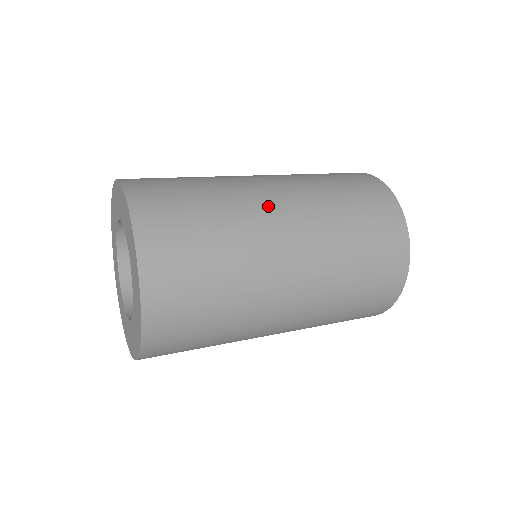
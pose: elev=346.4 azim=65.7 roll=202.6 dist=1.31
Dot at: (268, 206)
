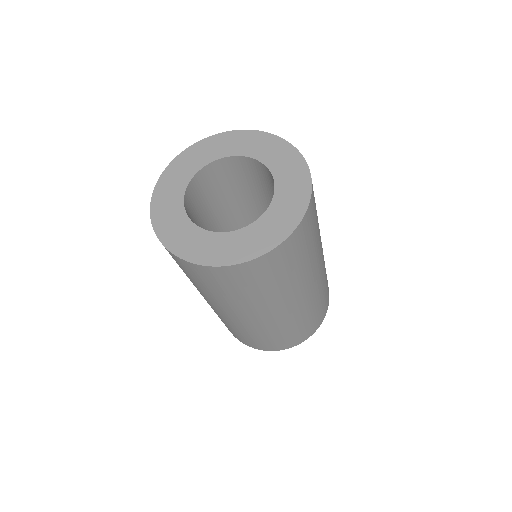
Dot at: occluded
